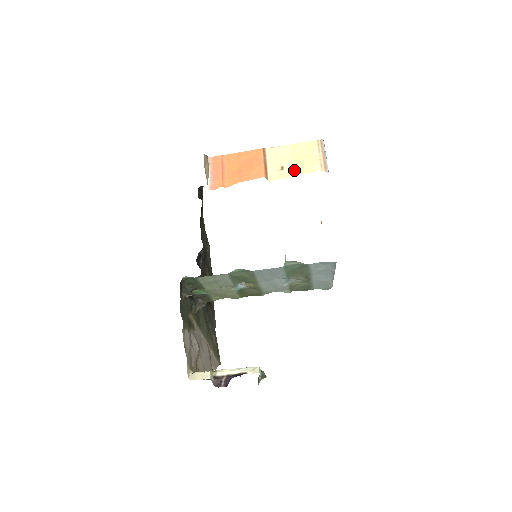
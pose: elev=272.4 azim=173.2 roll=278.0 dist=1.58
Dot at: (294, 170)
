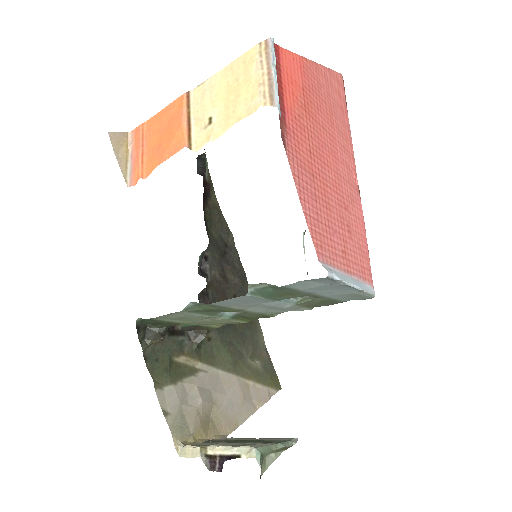
Dot at: (225, 119)
